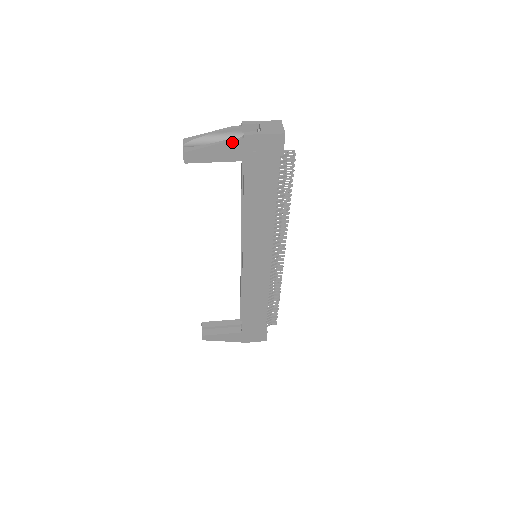
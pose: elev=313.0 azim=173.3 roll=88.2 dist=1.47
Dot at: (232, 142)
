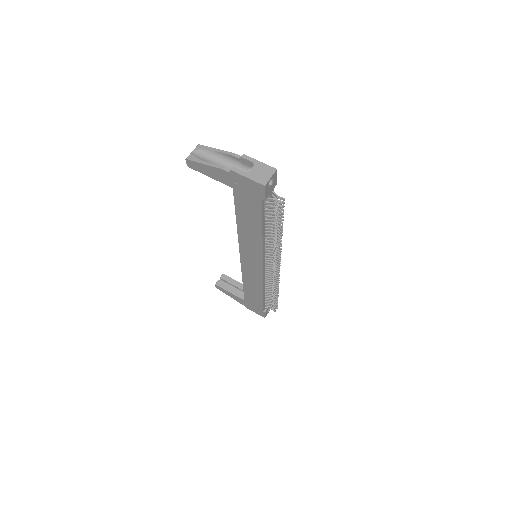
Dot at: (222, 170)
